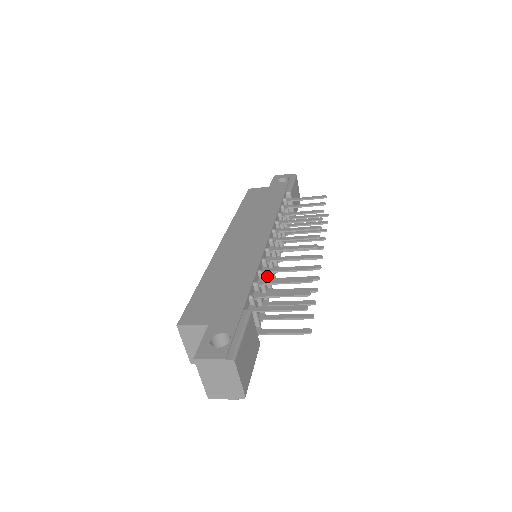
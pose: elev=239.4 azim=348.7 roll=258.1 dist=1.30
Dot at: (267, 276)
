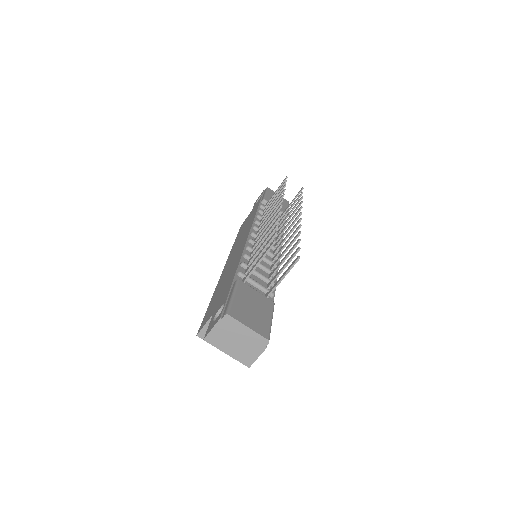
Dot at: occluded
